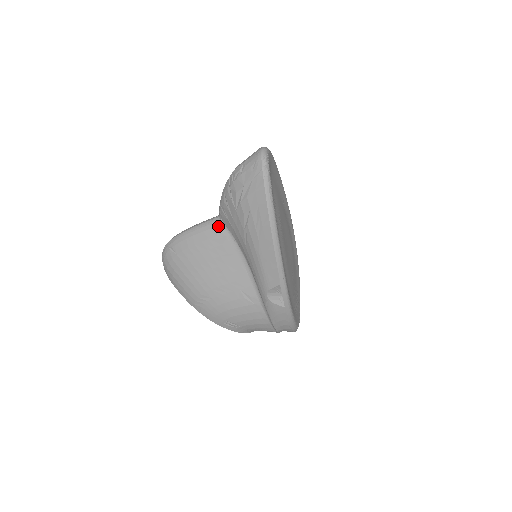
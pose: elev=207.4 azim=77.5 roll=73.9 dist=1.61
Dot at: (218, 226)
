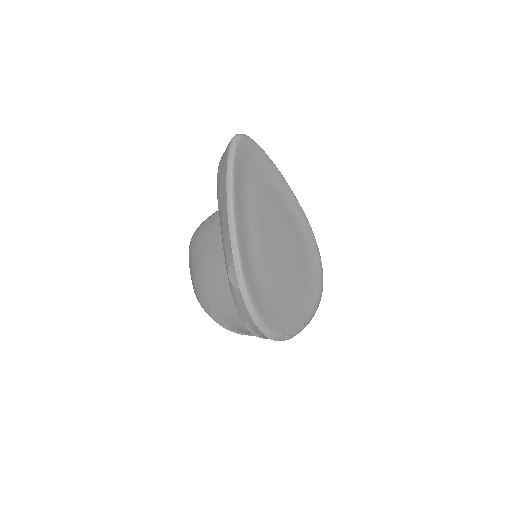
Dot at: (217, 214)
